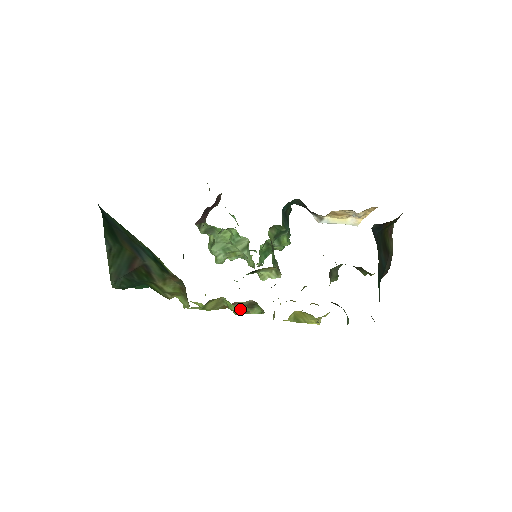
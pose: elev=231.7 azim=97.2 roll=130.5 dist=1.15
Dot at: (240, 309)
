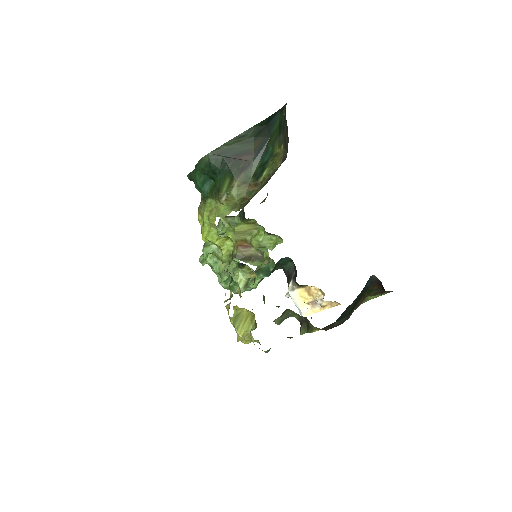
Dot at: (265, 242)
